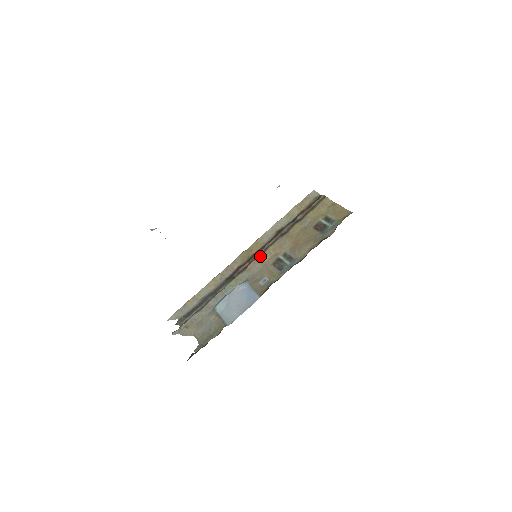
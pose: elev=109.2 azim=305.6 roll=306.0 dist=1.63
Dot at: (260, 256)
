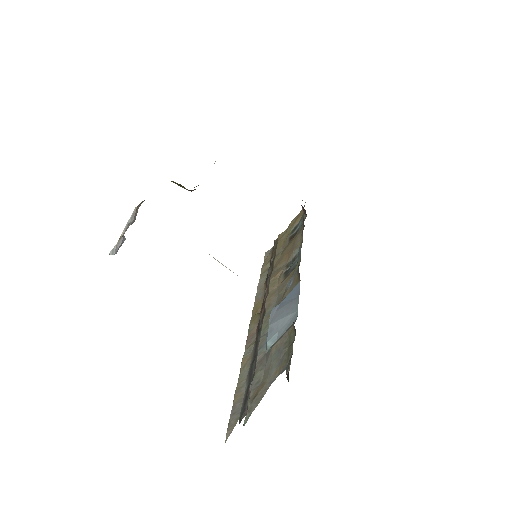
Dot at: occluded
